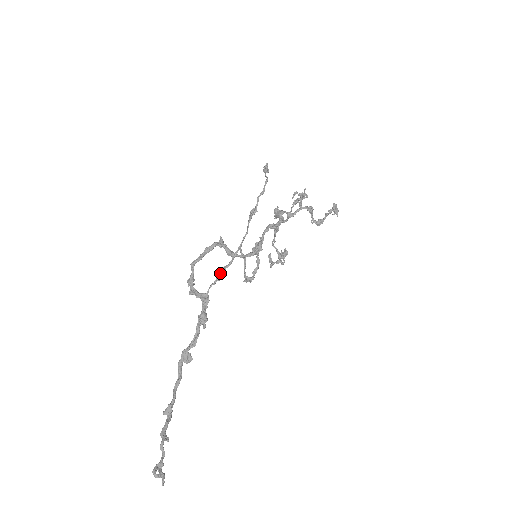
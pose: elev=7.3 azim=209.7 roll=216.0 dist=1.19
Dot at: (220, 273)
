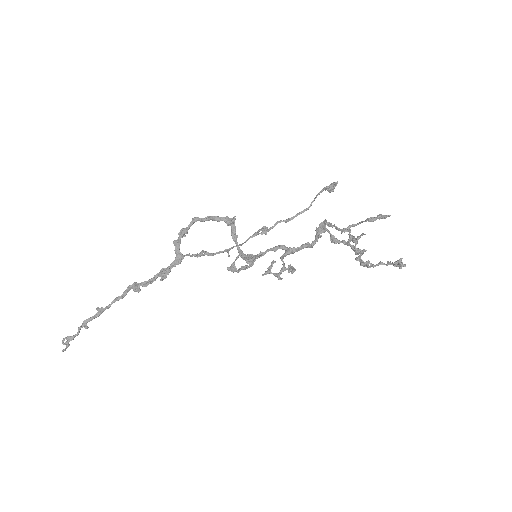
Dot at: (200, 253)
